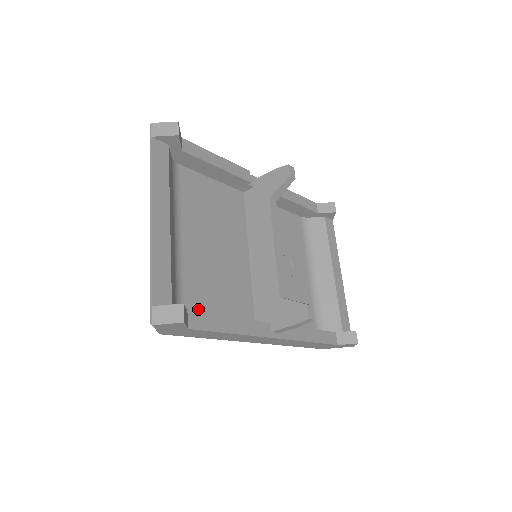
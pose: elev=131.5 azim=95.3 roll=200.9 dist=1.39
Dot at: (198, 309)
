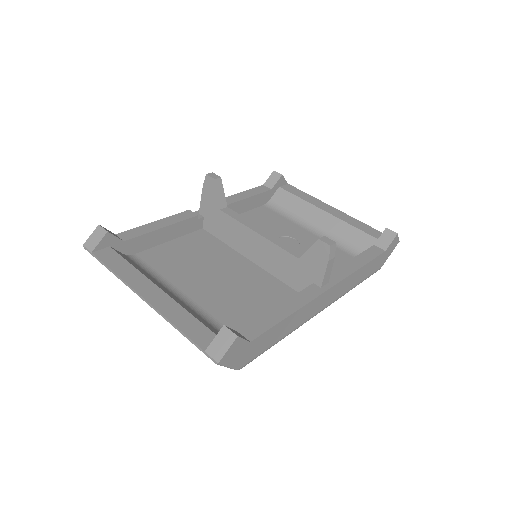
Dot at: occluded
